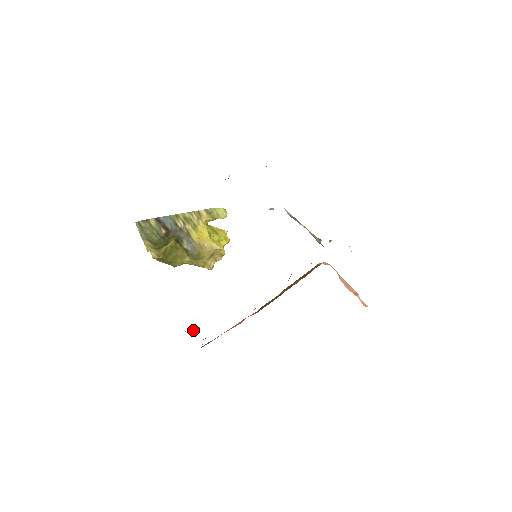
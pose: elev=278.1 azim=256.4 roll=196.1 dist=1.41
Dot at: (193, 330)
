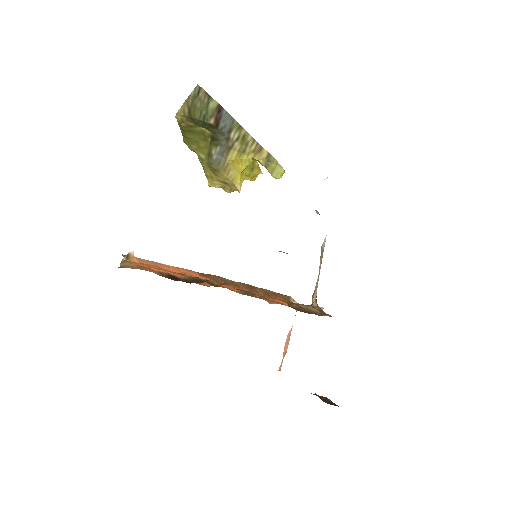
Dot at: (130, 259)
